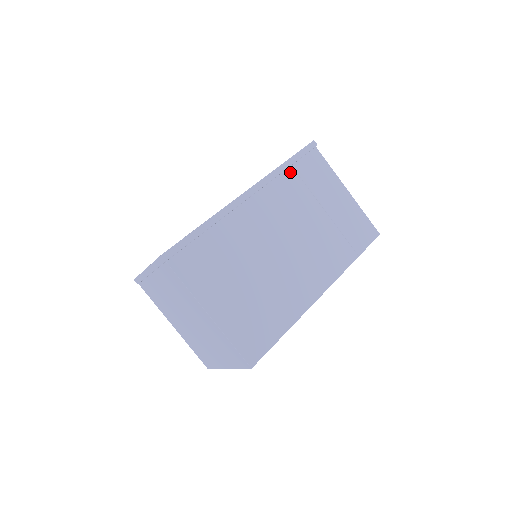
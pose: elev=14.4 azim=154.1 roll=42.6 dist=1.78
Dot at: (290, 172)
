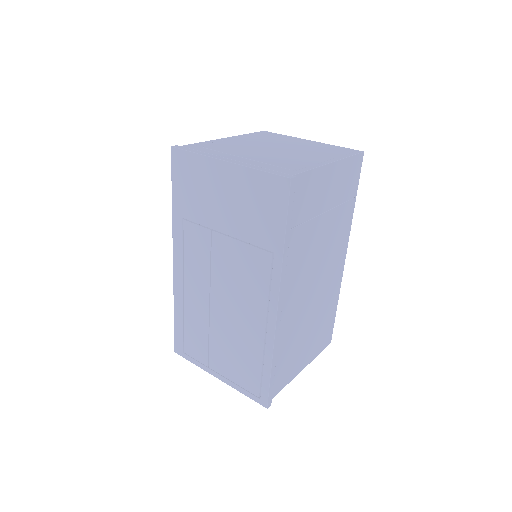
Dot at: occluded
